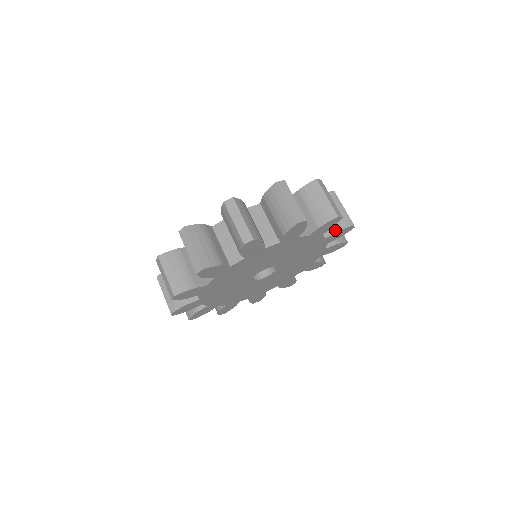
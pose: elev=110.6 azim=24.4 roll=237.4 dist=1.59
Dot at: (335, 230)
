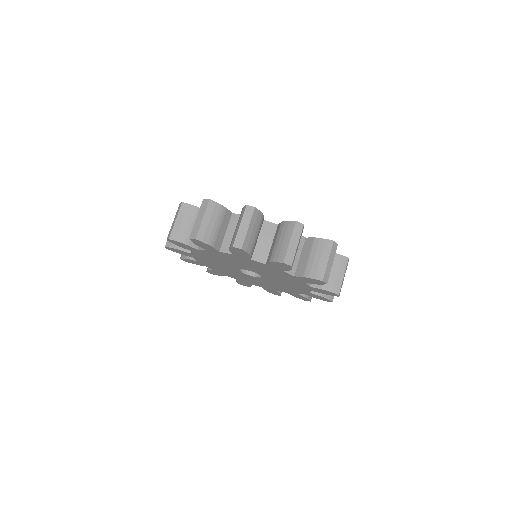
Dot at: (269, 260)
